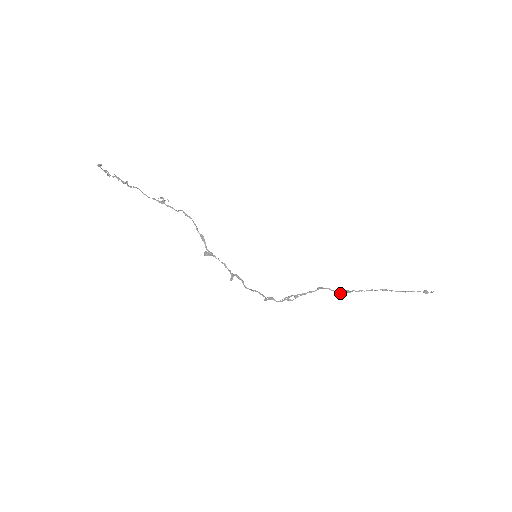
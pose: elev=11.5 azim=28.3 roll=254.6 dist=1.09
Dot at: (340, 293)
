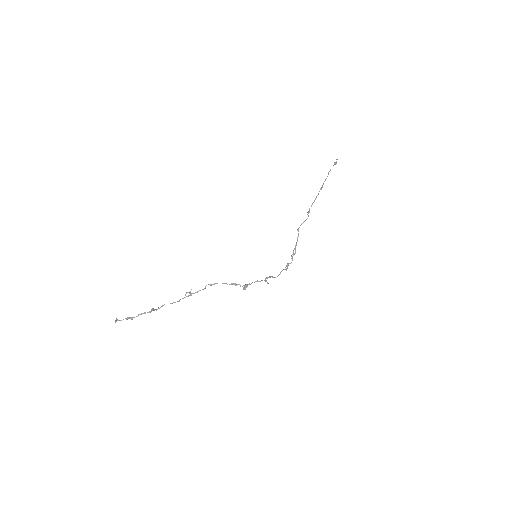
Dot at: occluded
